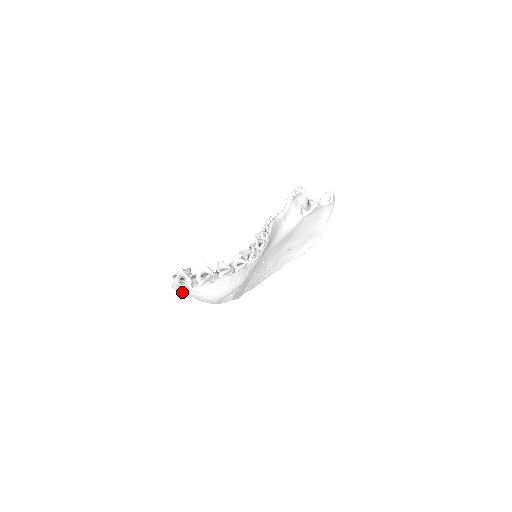
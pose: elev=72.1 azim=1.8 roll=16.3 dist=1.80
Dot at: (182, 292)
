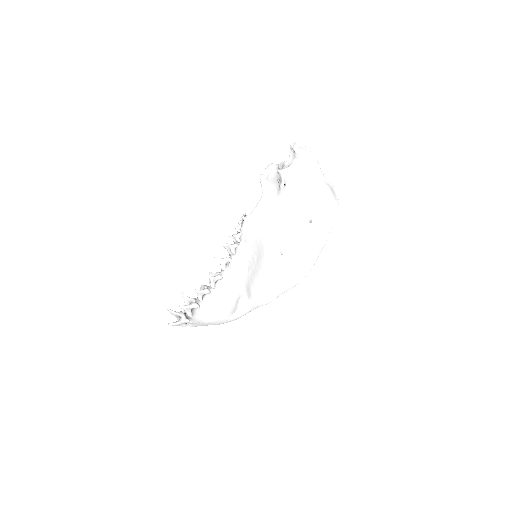
Dot at: occluded
